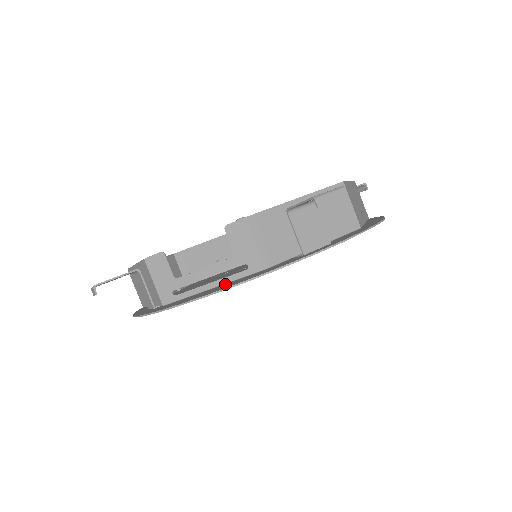
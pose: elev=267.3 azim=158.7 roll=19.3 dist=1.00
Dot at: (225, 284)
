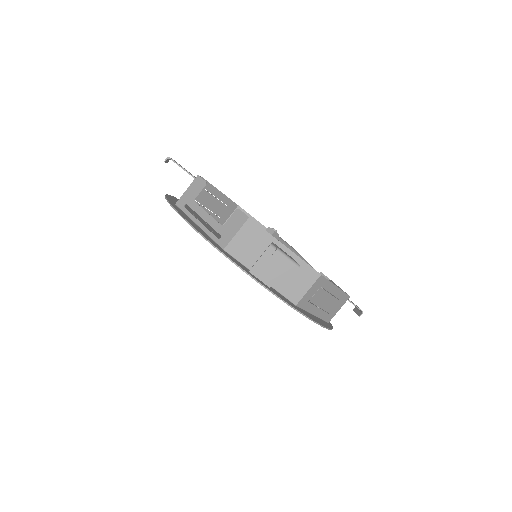
Dot at: occluded
